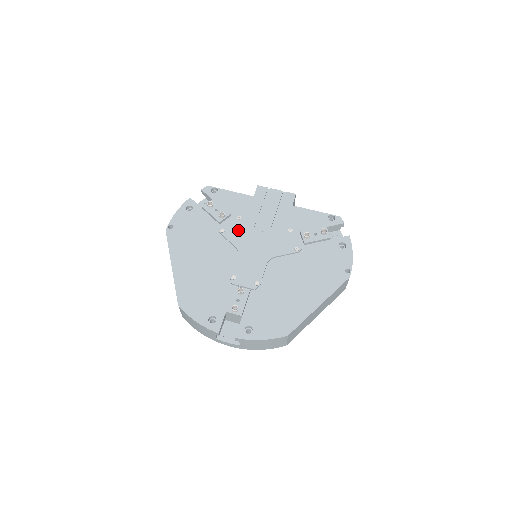
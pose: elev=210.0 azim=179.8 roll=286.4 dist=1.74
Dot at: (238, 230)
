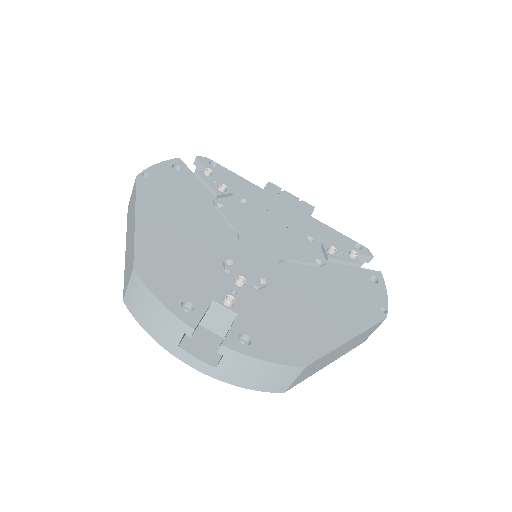
Dot at: (241, 213)
